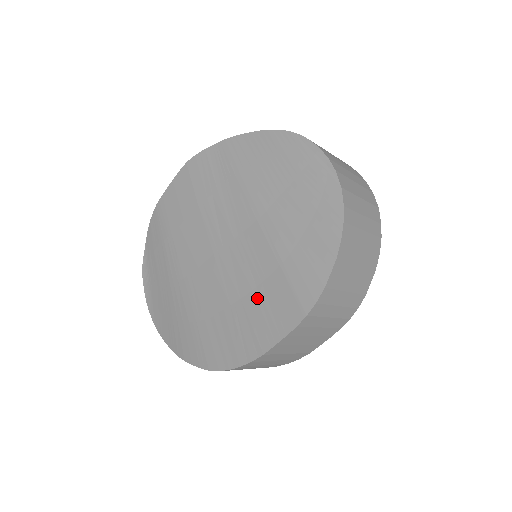
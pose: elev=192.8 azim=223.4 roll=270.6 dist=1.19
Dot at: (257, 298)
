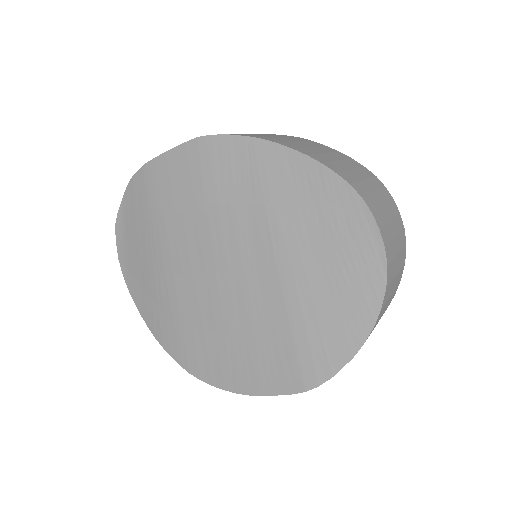
Dot at: (257, 346)
